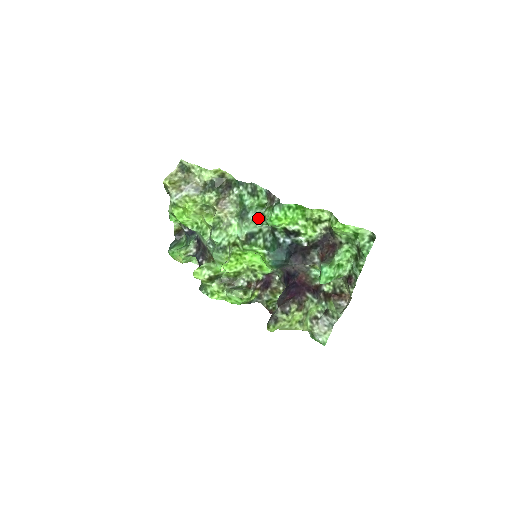
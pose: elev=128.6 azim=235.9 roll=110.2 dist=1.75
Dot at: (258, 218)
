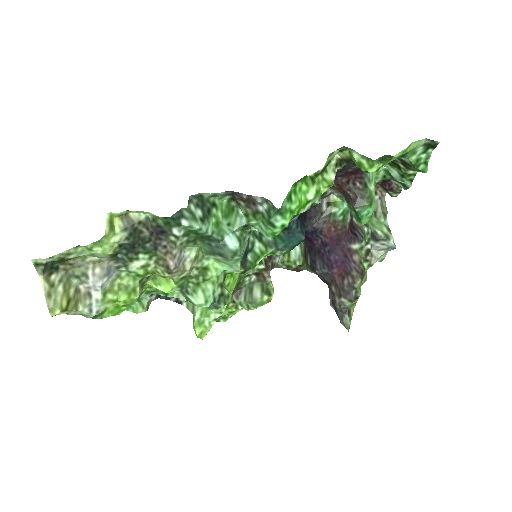
Dot at: (241, 234)
